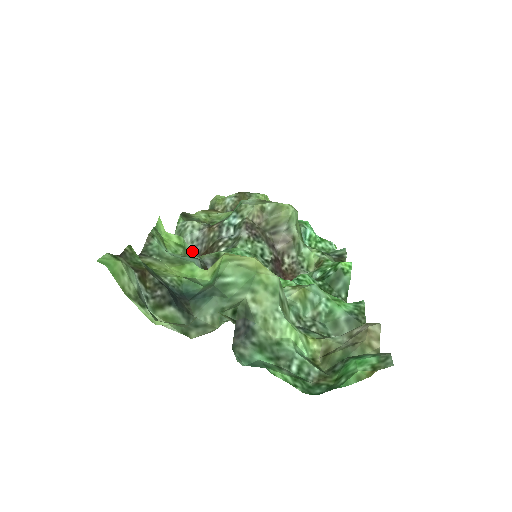
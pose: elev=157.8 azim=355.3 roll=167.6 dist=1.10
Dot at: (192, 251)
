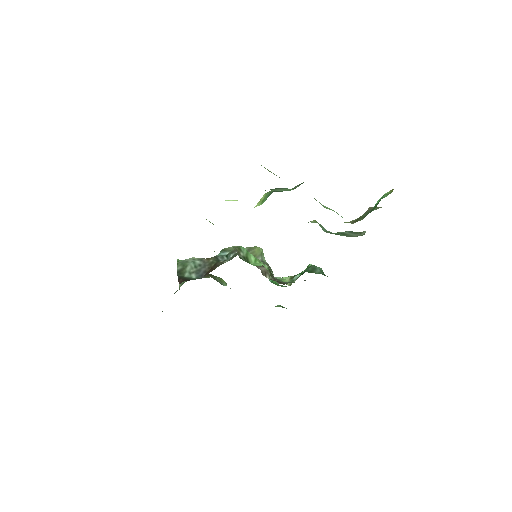
Dot at: occluded
